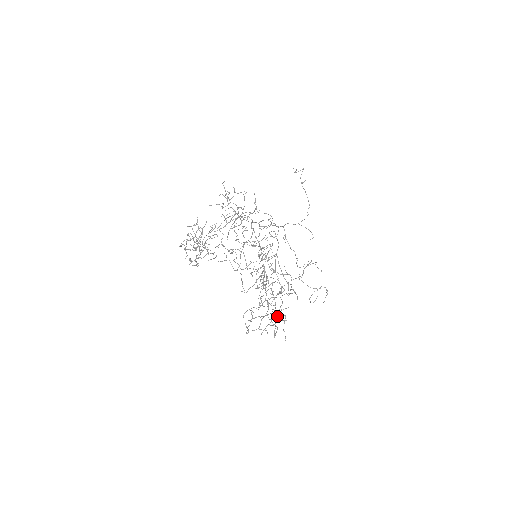
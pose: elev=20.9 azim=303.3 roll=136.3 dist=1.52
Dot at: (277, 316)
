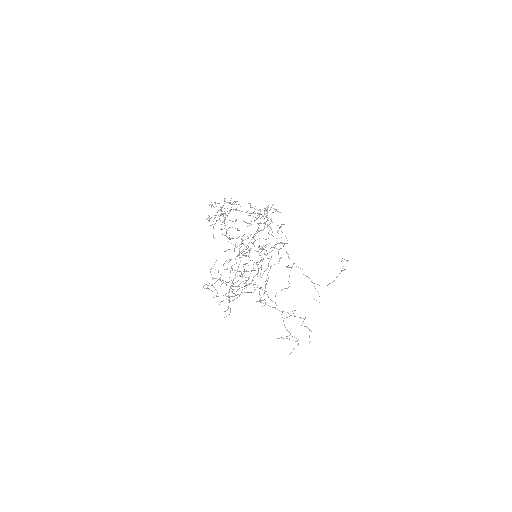
Dot at: occluded
